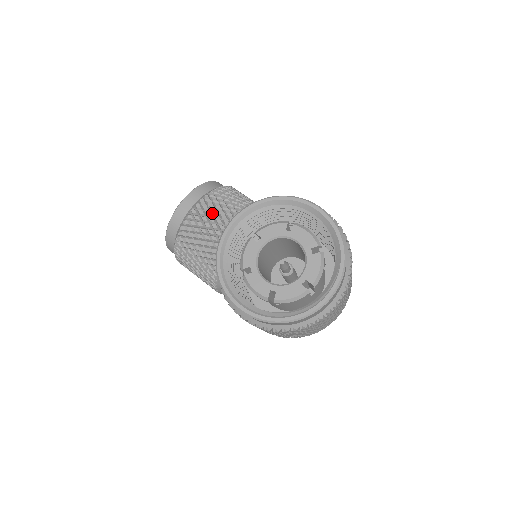
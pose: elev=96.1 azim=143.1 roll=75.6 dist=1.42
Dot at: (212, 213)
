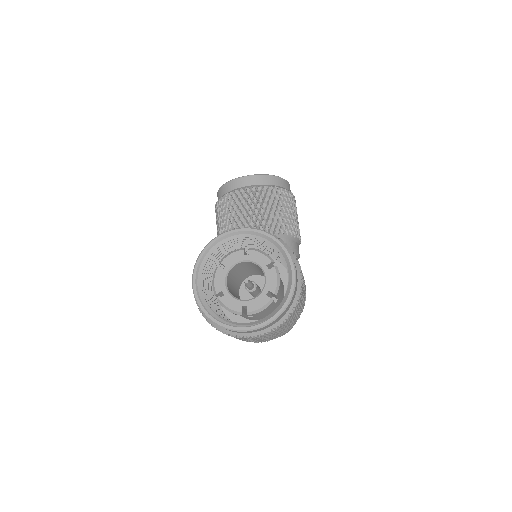
Dot at: (258, 202)
